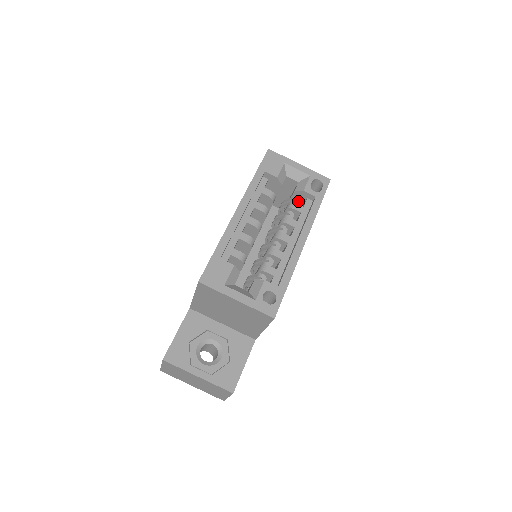
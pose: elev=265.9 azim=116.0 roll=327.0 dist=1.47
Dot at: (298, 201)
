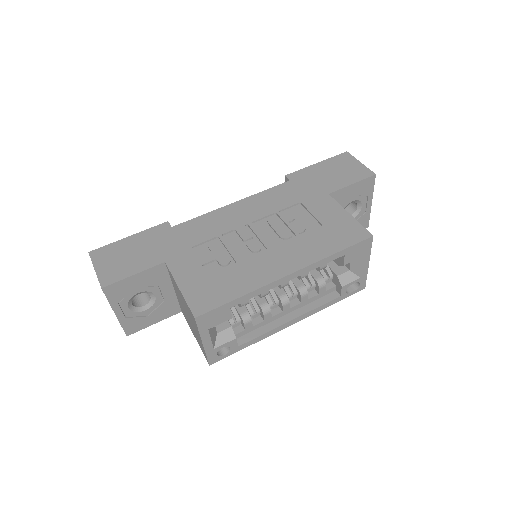
Dot at: (330, 281)
